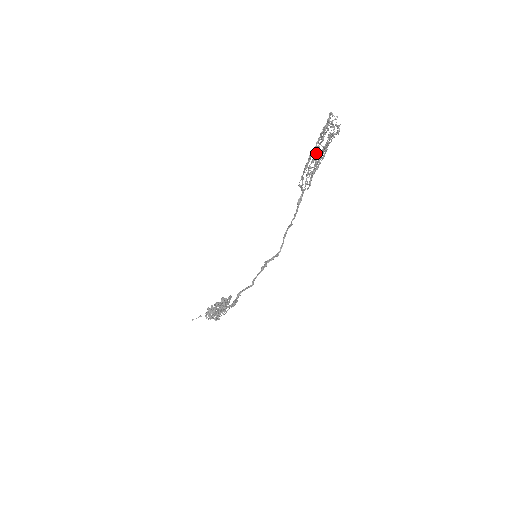
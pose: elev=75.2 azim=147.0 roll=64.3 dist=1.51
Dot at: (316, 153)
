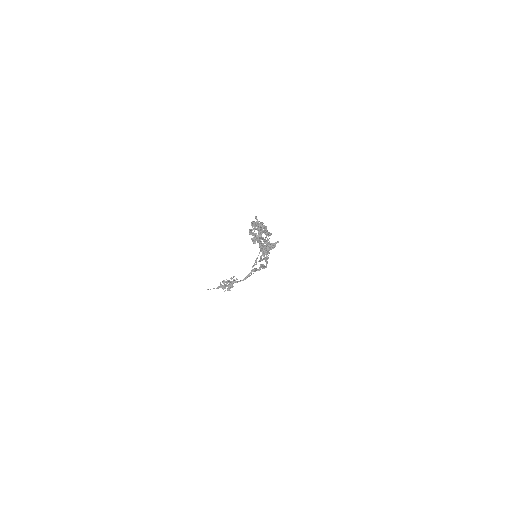
Dot at: occluded
